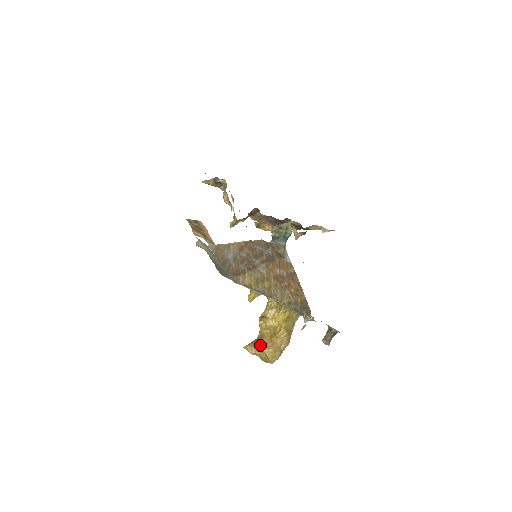
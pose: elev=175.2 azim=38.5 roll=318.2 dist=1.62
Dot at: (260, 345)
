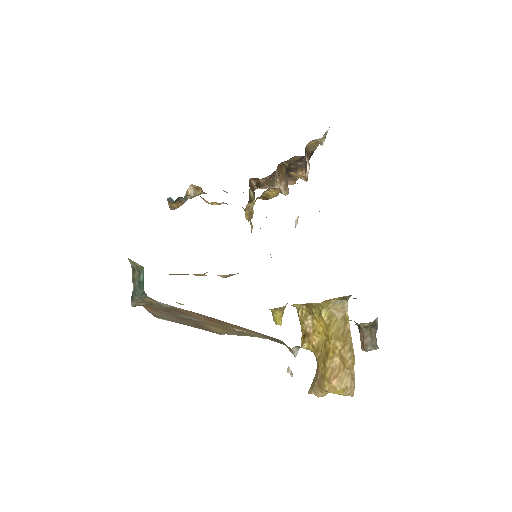
Dot at: (318, 383)
